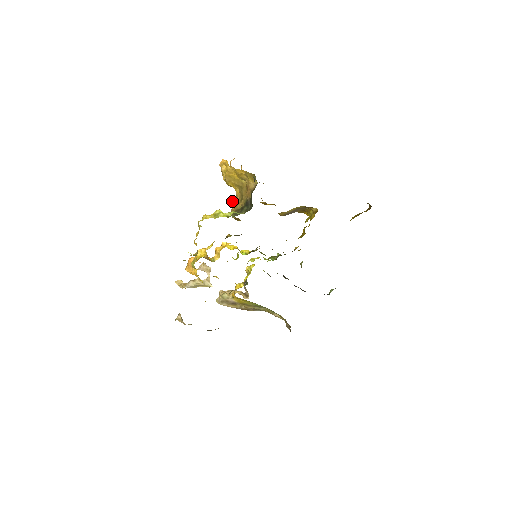
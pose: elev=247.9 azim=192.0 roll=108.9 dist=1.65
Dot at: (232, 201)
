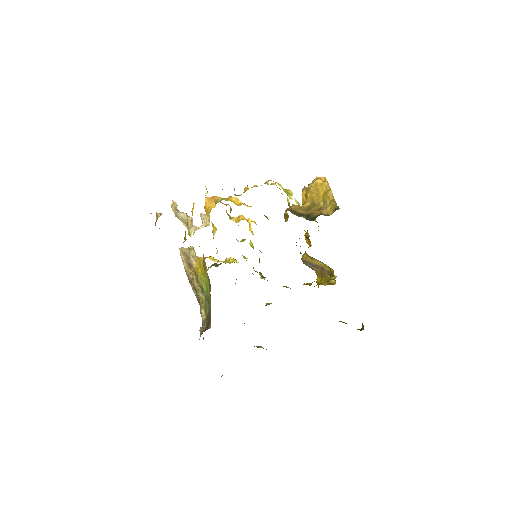
Dot at: (295, 205)
